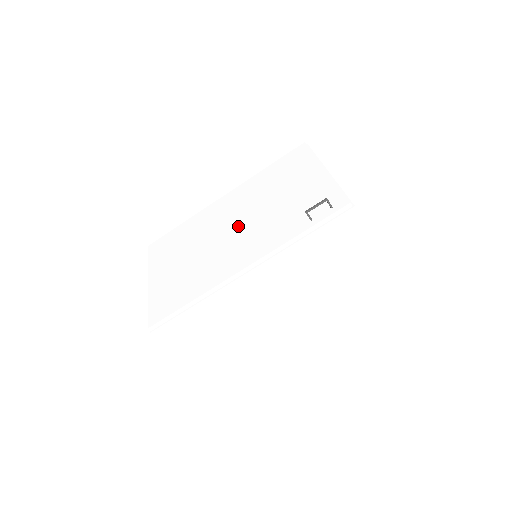
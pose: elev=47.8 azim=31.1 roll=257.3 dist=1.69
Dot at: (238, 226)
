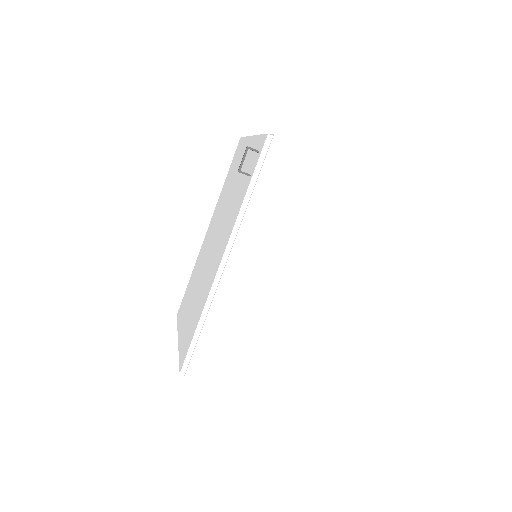
Dot at: (216, 237)
